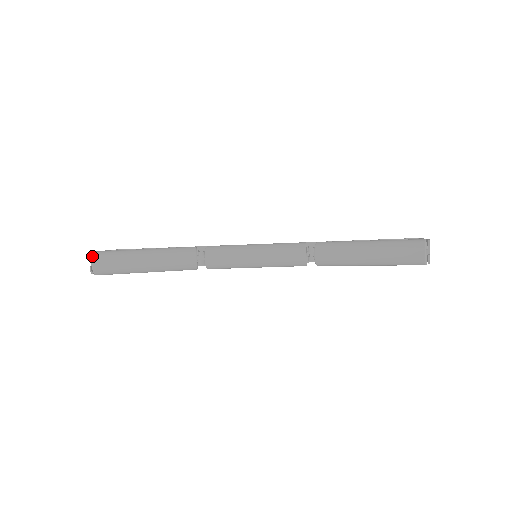
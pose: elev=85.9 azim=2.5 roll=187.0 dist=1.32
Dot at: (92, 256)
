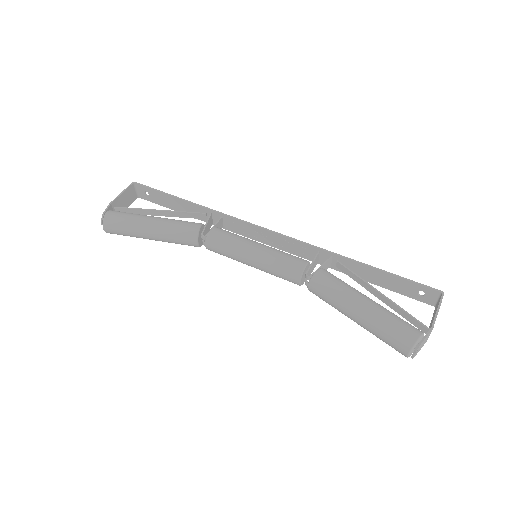
Dot at: (102, 222)
